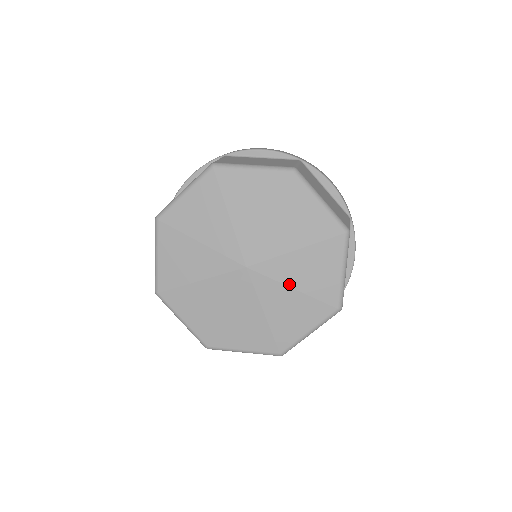
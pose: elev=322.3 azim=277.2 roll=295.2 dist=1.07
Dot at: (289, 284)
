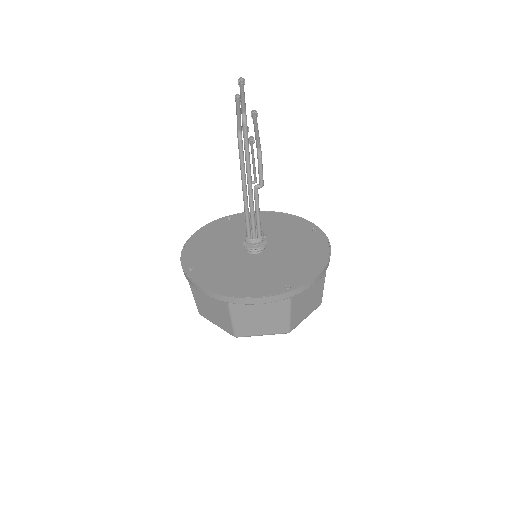
Dot at: occluded
